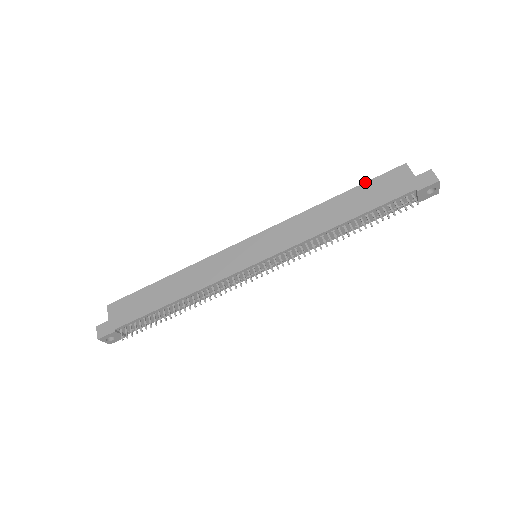
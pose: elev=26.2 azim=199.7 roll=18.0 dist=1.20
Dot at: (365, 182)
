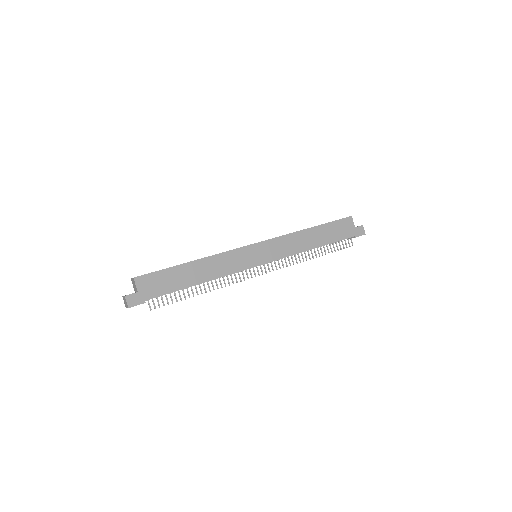
Dot at: (330, 222)
